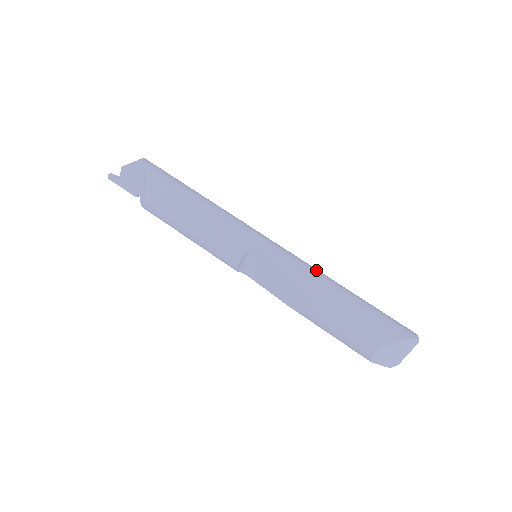
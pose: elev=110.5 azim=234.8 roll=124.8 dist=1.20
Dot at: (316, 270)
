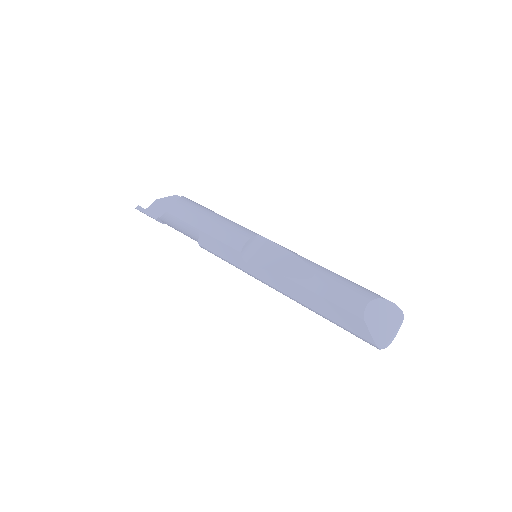
Dot at: occluded
